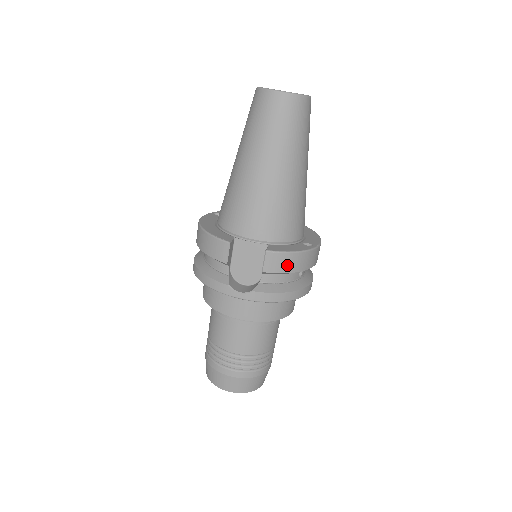
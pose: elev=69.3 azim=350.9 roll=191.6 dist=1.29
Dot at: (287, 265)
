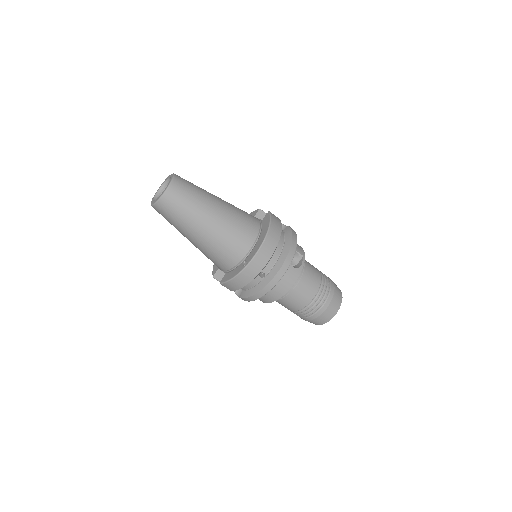
Dot at: (235, 286)
